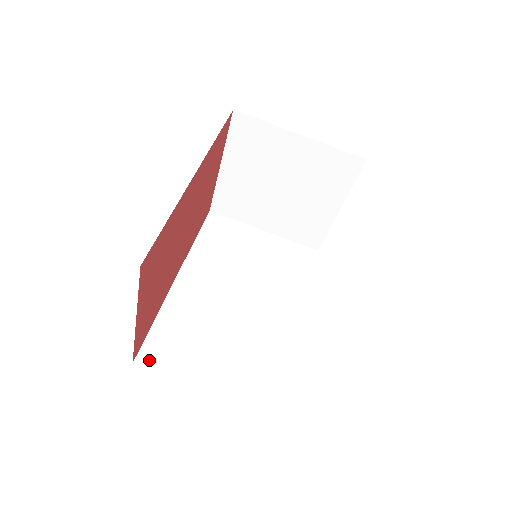
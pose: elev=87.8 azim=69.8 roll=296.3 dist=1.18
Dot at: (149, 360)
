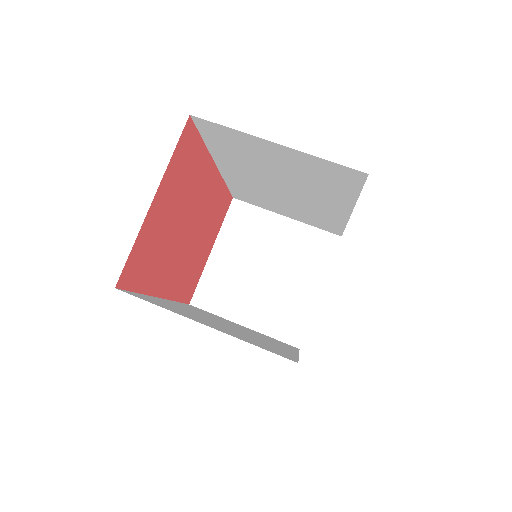
Dot at: (134, 295)
